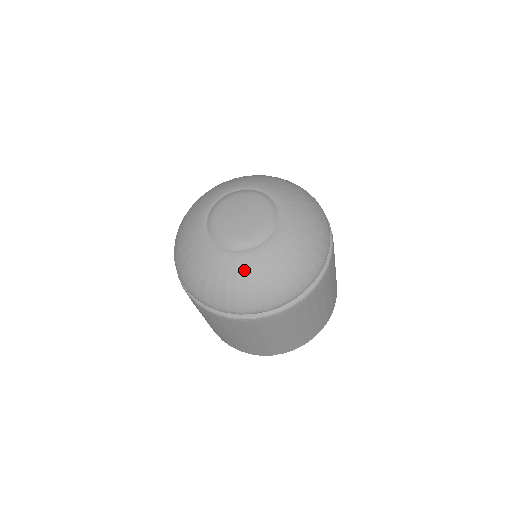
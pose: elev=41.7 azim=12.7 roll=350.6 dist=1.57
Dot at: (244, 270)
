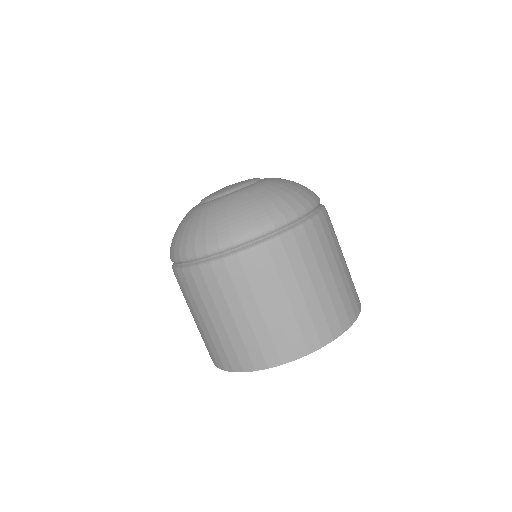
Dot at: (269, 185)
